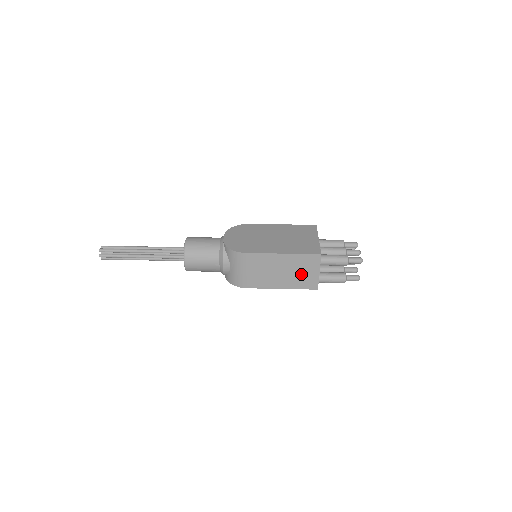
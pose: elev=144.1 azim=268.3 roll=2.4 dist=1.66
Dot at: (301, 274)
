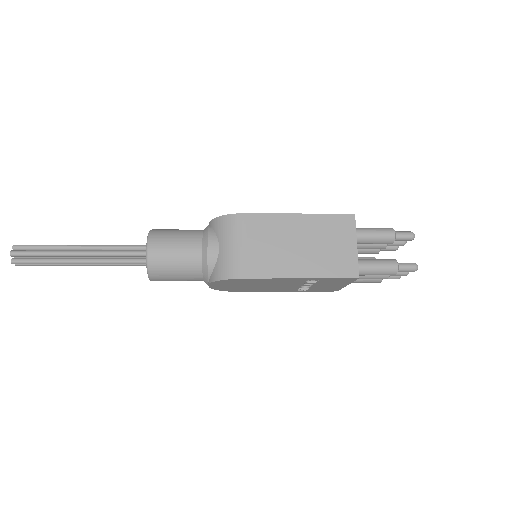
Dot at: (330, 249)
